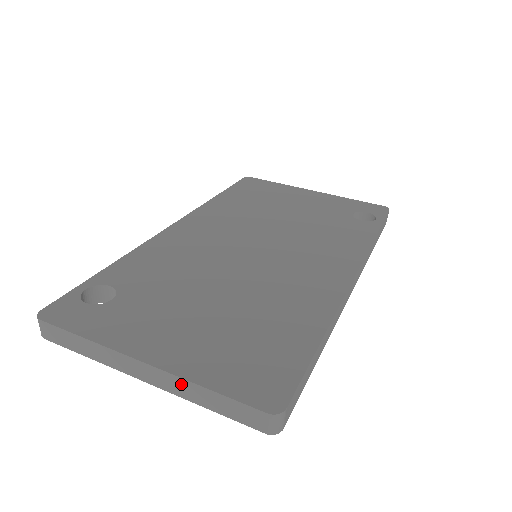
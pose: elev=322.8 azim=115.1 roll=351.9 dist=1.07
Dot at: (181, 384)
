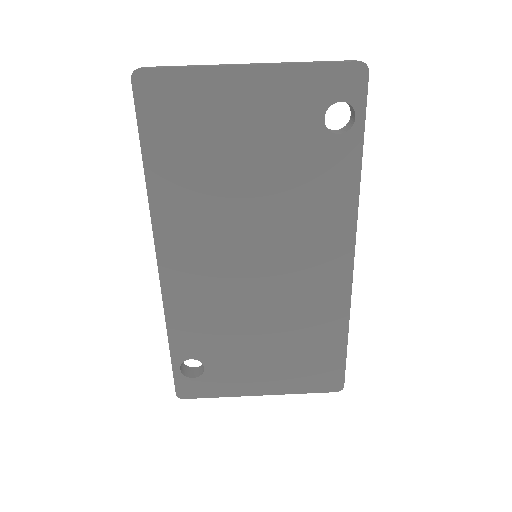
Dot at: (285, 391)
